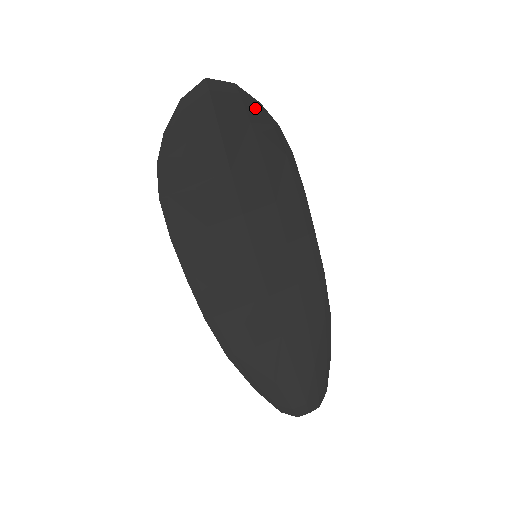
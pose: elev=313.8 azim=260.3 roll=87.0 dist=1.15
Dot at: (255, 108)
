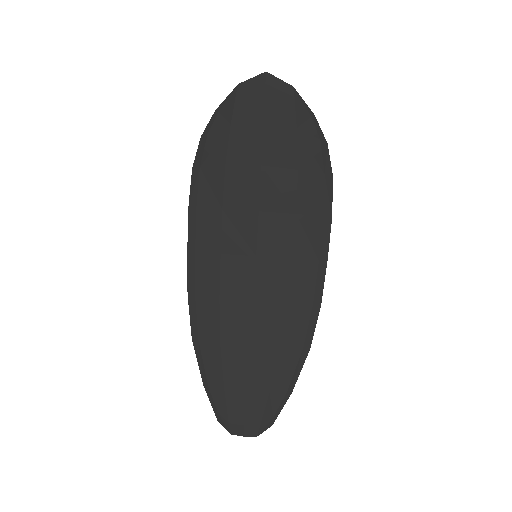
Dot at: (307, 117)
